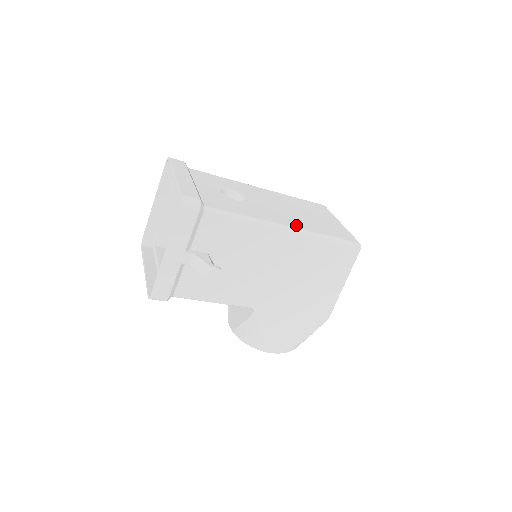
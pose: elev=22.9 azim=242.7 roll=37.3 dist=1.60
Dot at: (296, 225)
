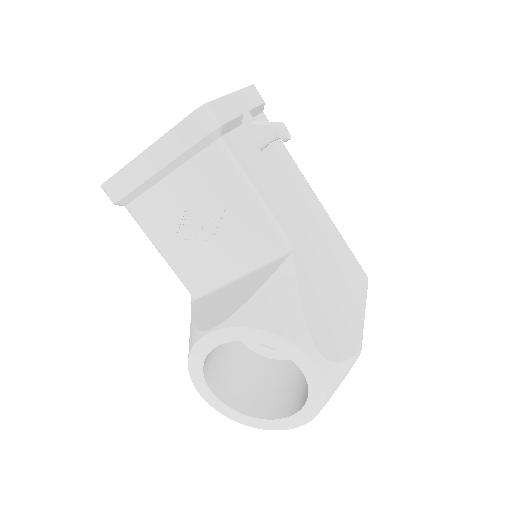
Dot at: occluded
